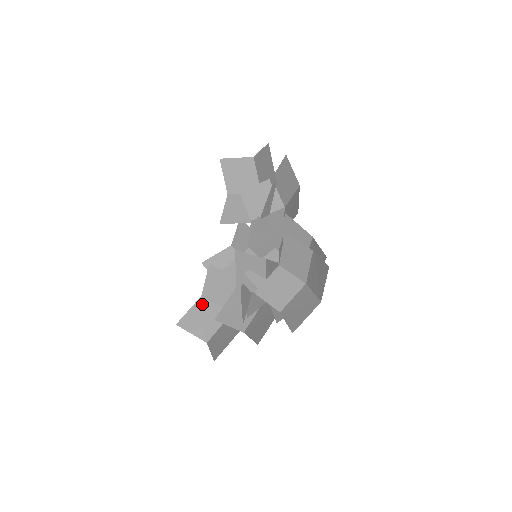
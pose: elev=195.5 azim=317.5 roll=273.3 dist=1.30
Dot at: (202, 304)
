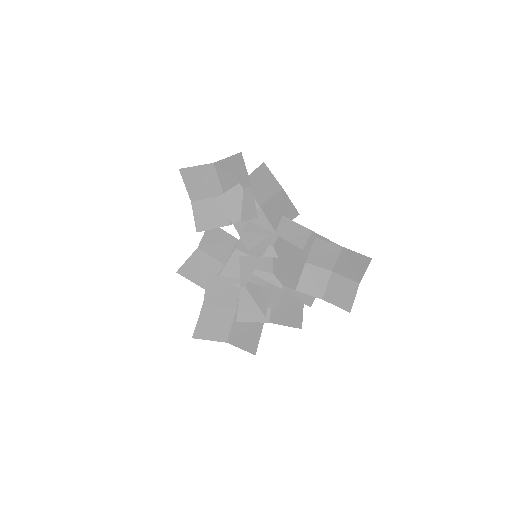
Dot at: (207, 311)
